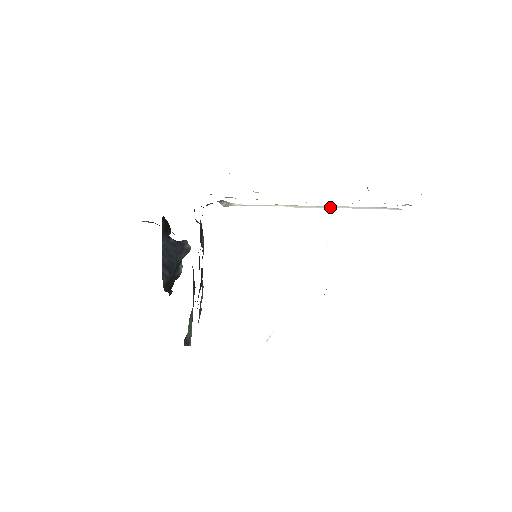
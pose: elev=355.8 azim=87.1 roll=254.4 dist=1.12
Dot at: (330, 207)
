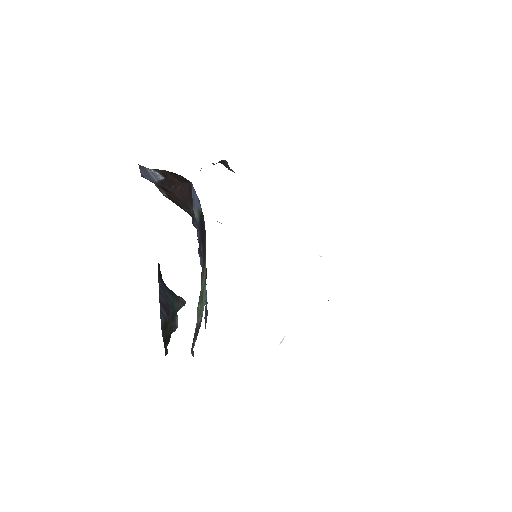
Dot at: occluded
